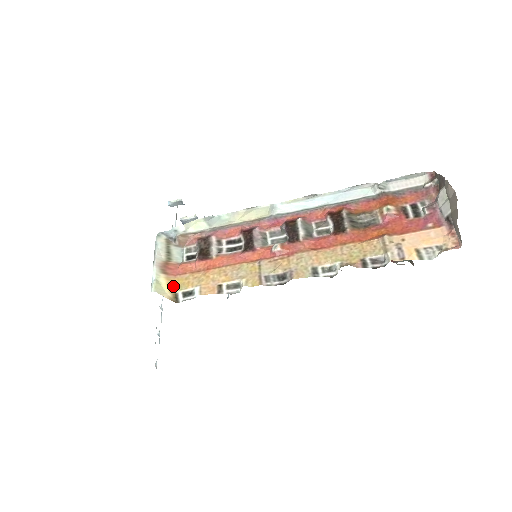
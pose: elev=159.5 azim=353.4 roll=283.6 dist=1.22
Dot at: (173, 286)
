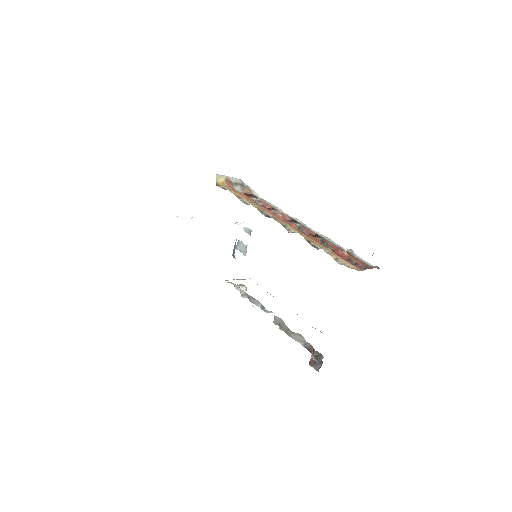
Dot at: (223, 184)
